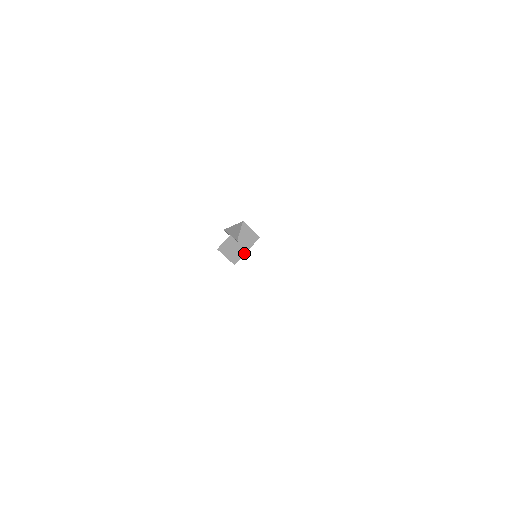
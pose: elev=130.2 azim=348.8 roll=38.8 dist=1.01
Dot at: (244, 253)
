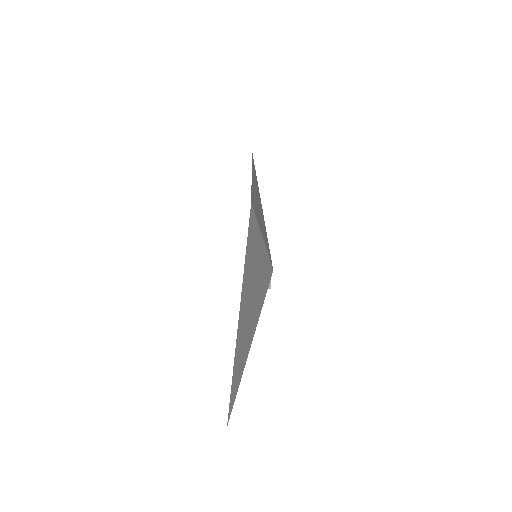
Dot at: occluded
